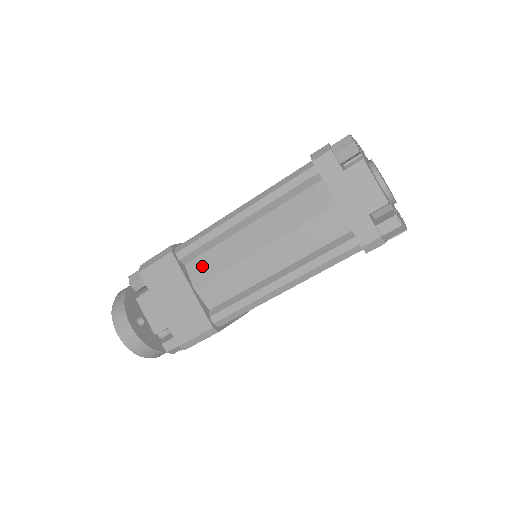
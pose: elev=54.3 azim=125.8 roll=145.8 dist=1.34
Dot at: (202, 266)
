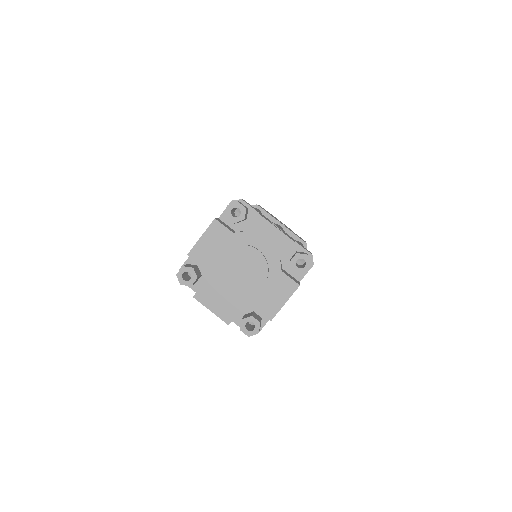
Dot at: occluded
